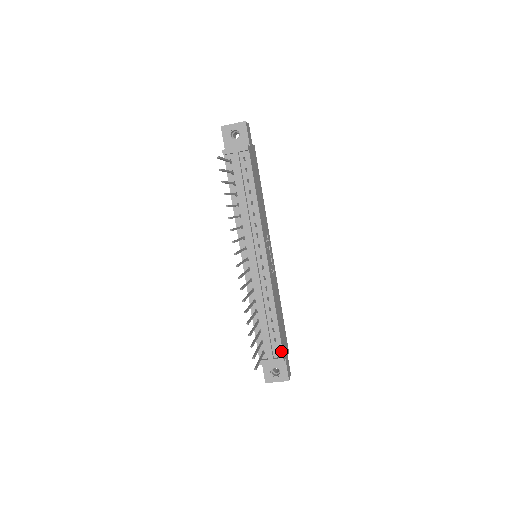
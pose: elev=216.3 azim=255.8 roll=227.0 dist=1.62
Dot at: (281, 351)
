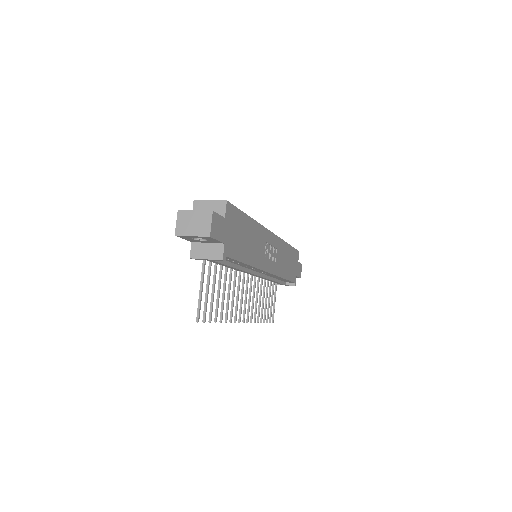
Dot at: (292, 282)
